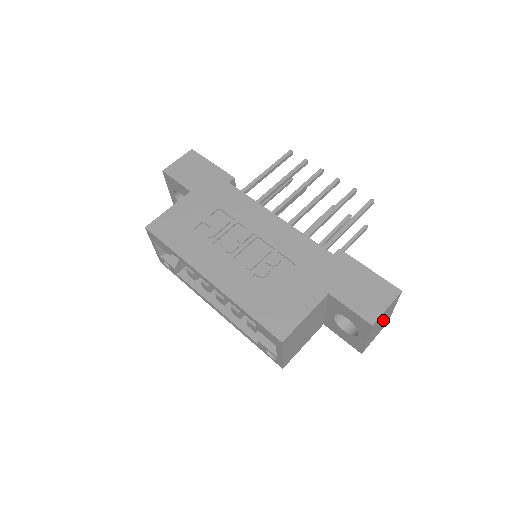
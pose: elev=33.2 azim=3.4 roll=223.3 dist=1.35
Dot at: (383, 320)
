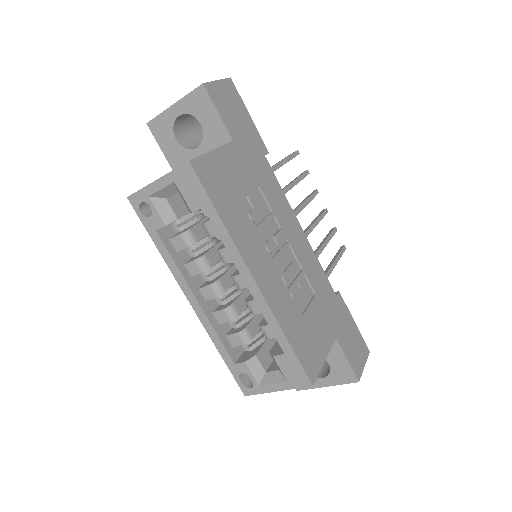
Dot at: occluded
